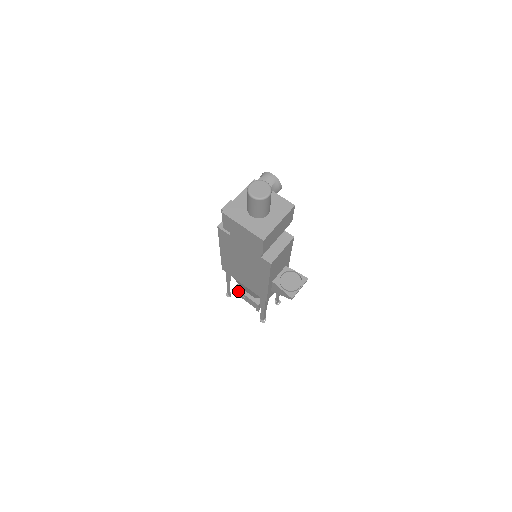
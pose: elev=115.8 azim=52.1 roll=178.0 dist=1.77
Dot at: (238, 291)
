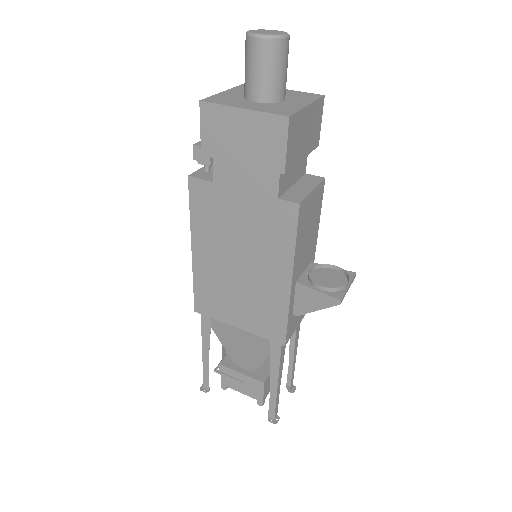
Dot at: (223, 369)
